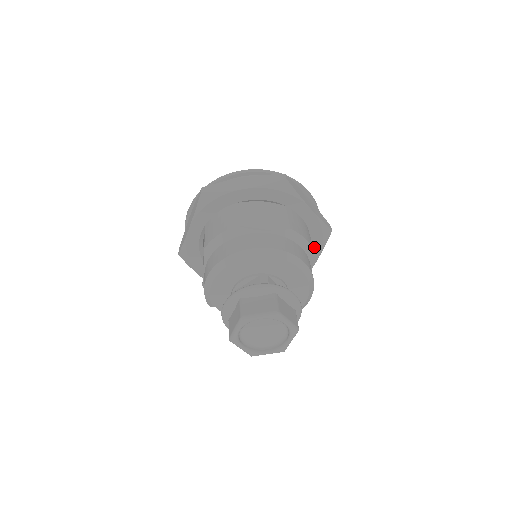
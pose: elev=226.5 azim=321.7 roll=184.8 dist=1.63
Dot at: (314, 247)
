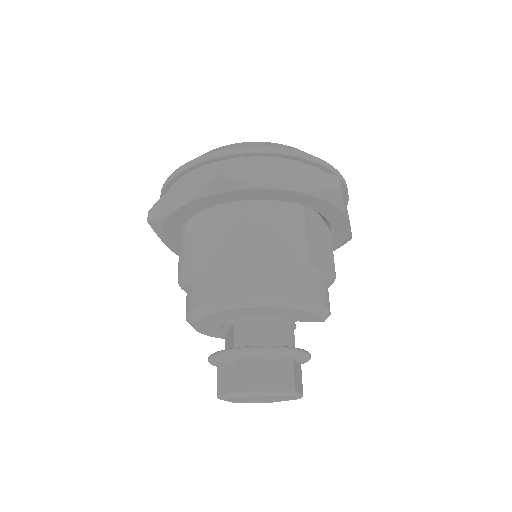
Dot at: (329, 214)
